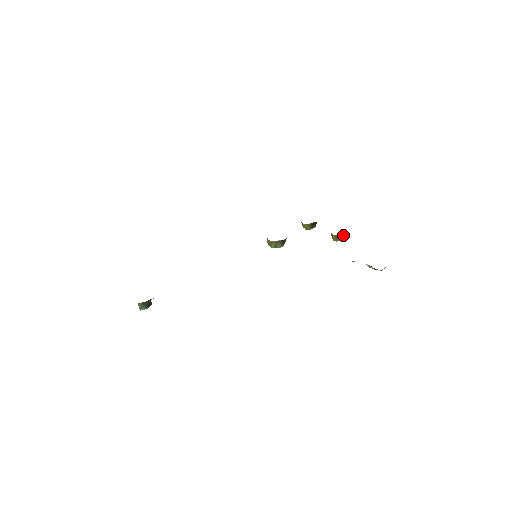
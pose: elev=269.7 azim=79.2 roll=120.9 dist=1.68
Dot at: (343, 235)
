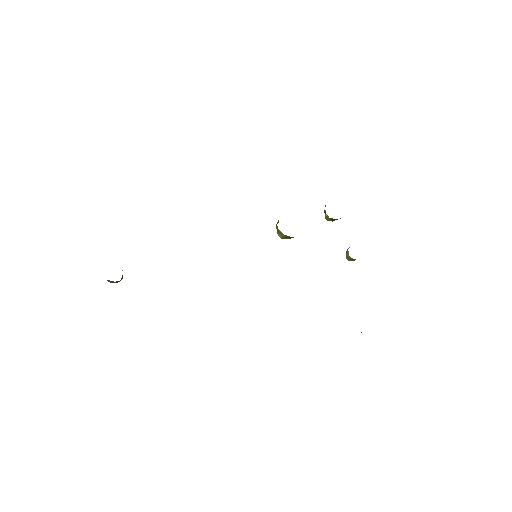
Dot at: occluded
